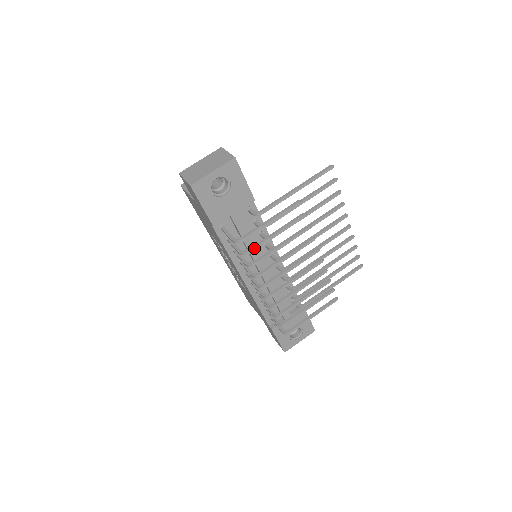
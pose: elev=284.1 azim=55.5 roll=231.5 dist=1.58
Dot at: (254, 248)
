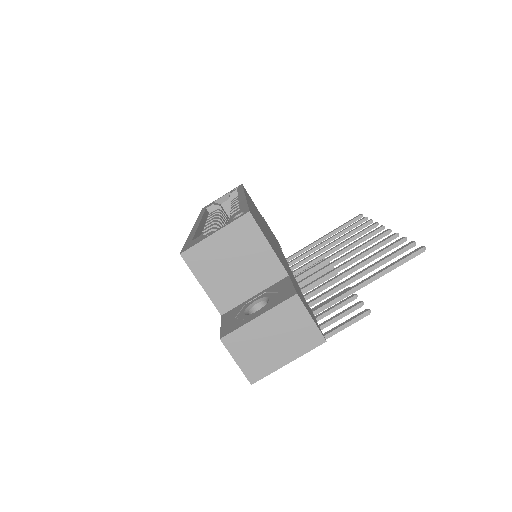
Dot at: occluded
